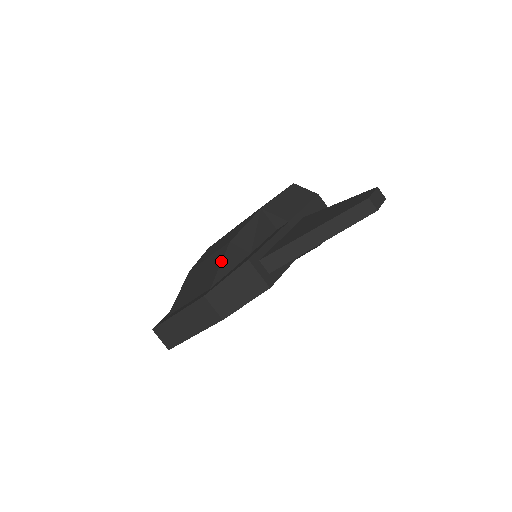
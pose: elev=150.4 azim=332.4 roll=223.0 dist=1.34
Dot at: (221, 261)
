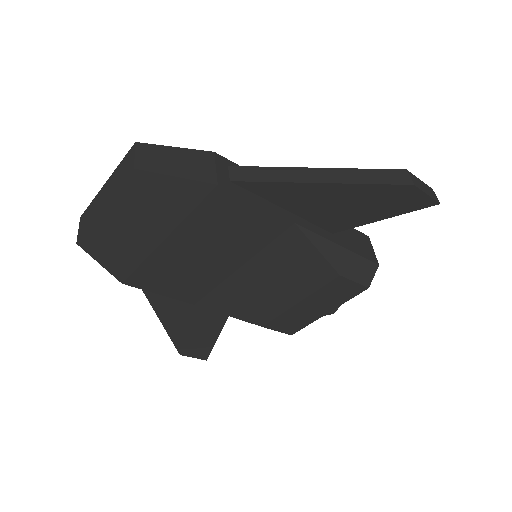
Dot at: occluded
